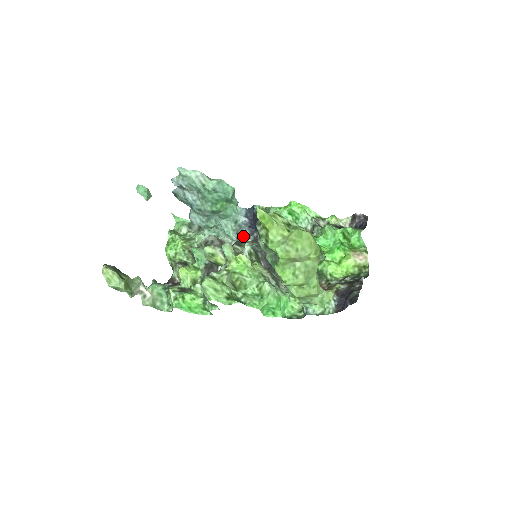
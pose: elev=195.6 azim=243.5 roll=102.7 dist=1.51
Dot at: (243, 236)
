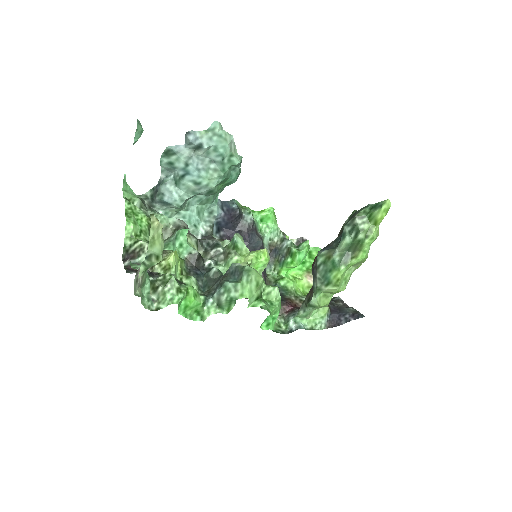
Dot at: (212, 231)
